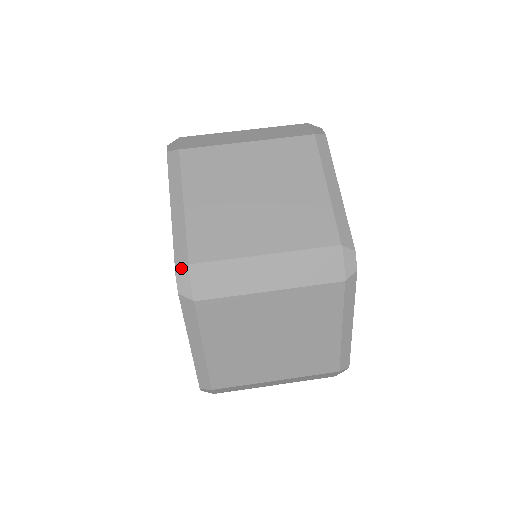
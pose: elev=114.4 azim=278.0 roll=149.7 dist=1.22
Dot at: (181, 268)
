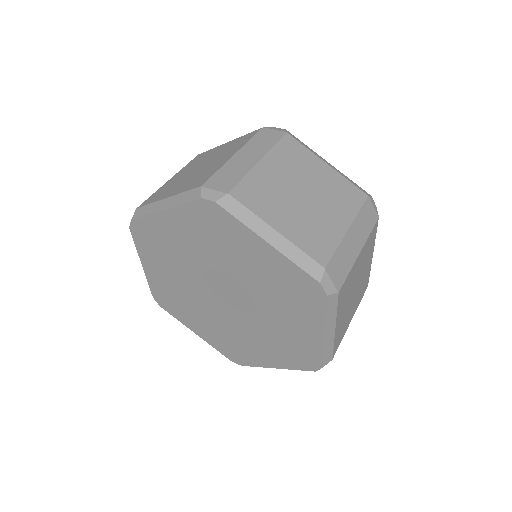
Dot at: (321, 275)
